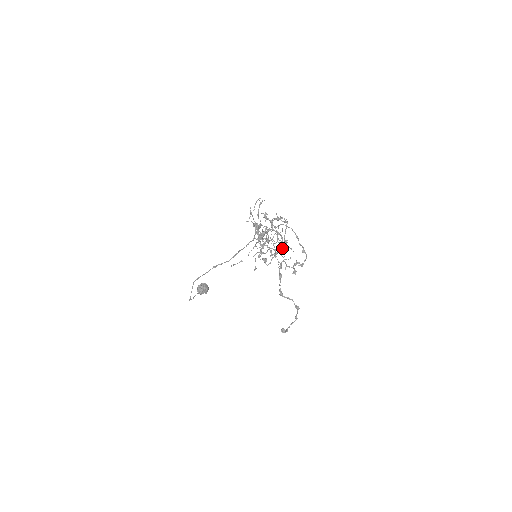
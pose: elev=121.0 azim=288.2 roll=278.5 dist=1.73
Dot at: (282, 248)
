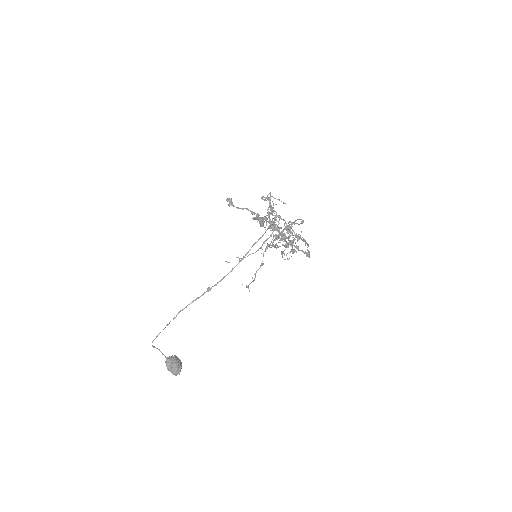
Dot at: (284, 220)
